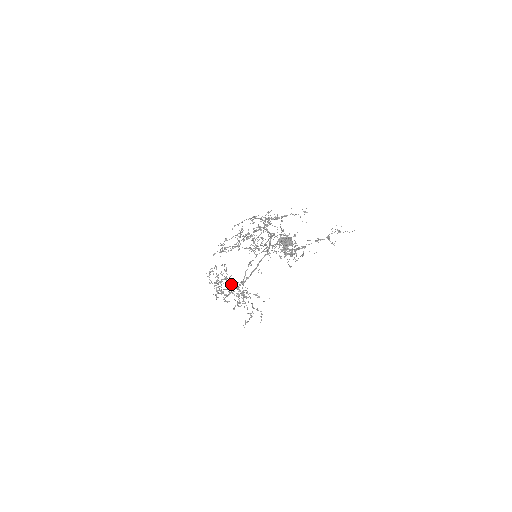
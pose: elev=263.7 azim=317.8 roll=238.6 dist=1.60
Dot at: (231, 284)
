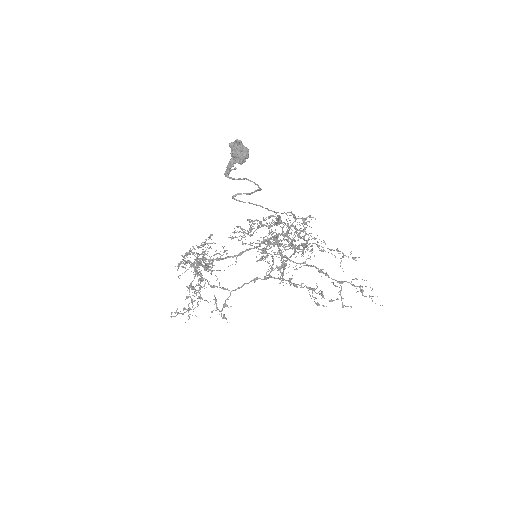
Dot at: occluded
